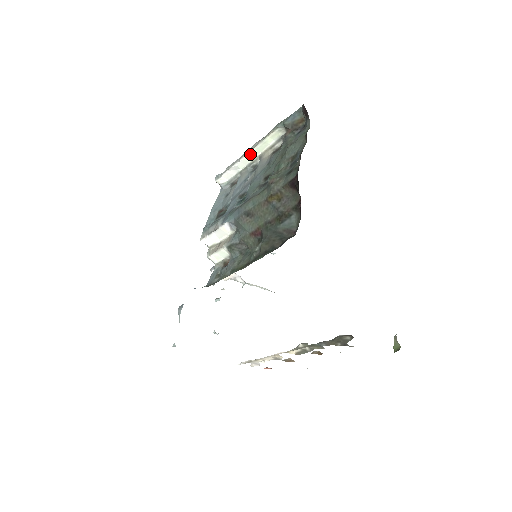
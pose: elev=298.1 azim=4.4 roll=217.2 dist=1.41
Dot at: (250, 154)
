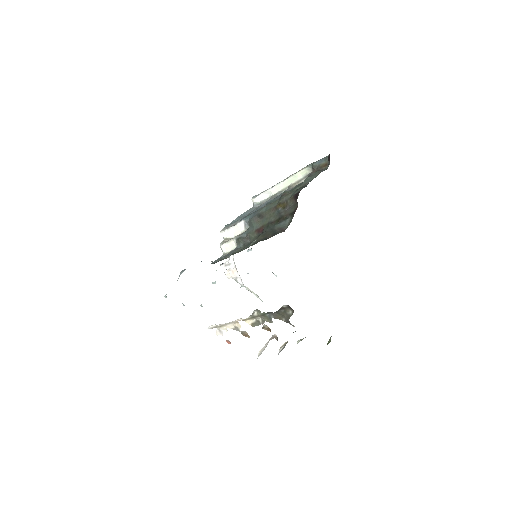
Dot at: (282, 183)
